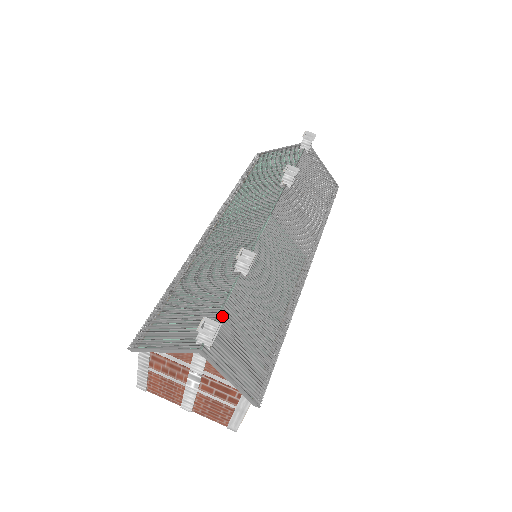
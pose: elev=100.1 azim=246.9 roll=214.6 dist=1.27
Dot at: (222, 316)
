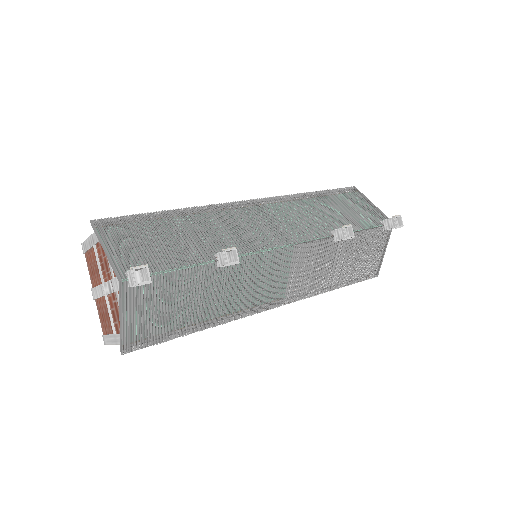
Dot at: (166, 275)
